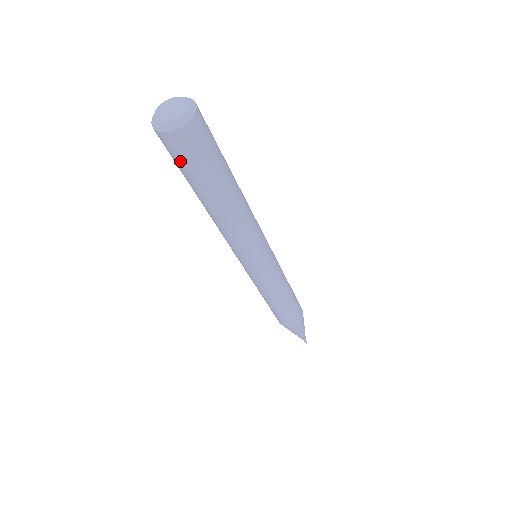
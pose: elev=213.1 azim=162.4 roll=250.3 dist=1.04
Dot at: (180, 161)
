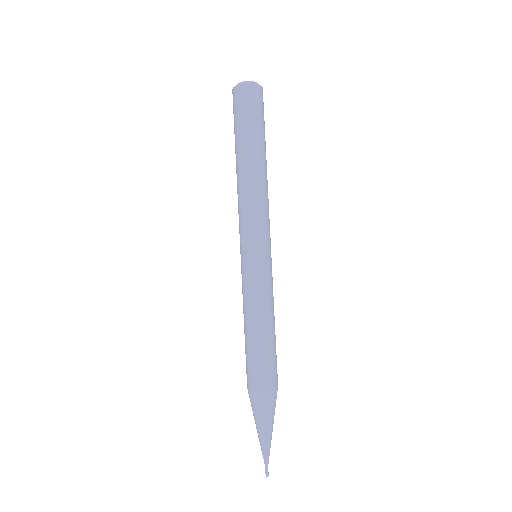
Dot at: (248, 109)
